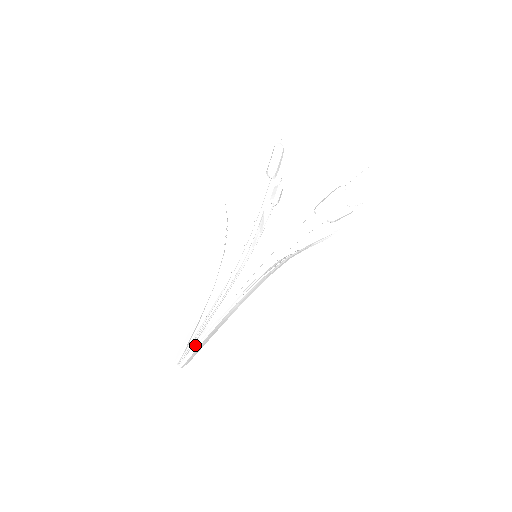
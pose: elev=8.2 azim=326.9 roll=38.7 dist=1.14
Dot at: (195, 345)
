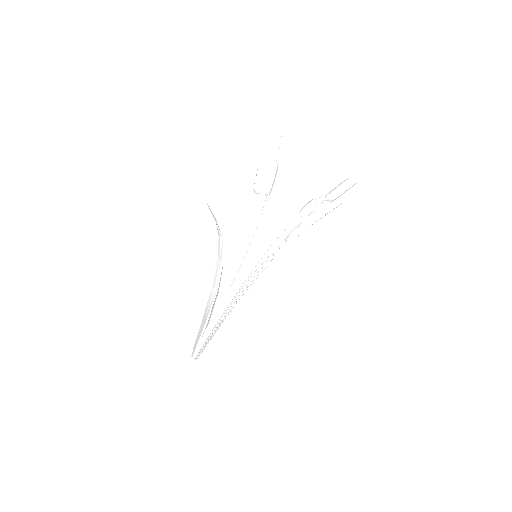
Dot at: (203, 338)
